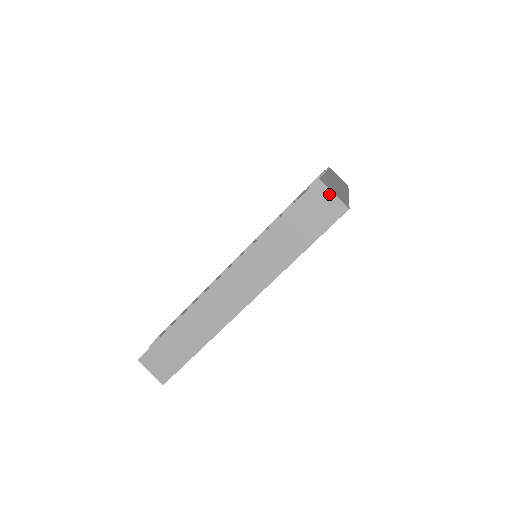
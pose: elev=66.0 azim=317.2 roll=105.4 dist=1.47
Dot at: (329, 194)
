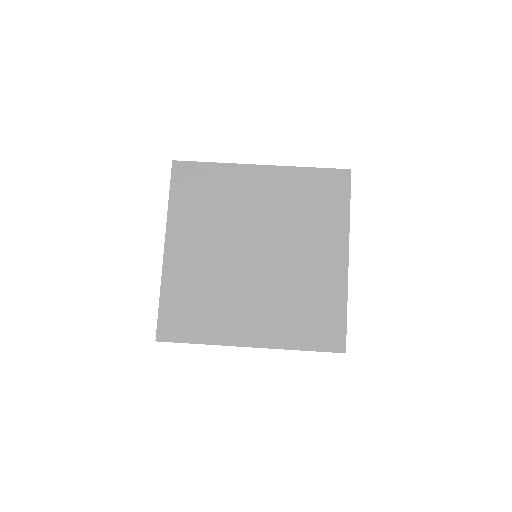
Dot at: occluded
